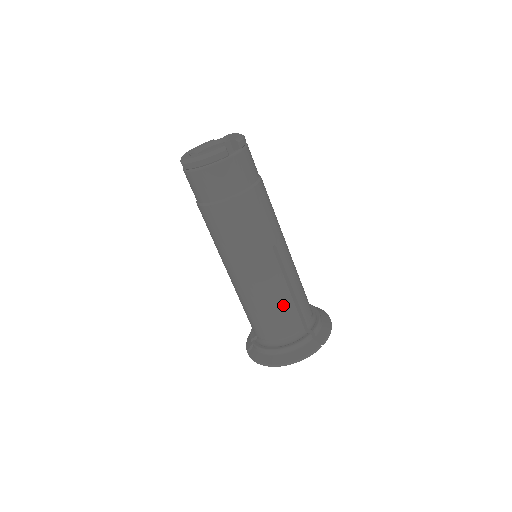
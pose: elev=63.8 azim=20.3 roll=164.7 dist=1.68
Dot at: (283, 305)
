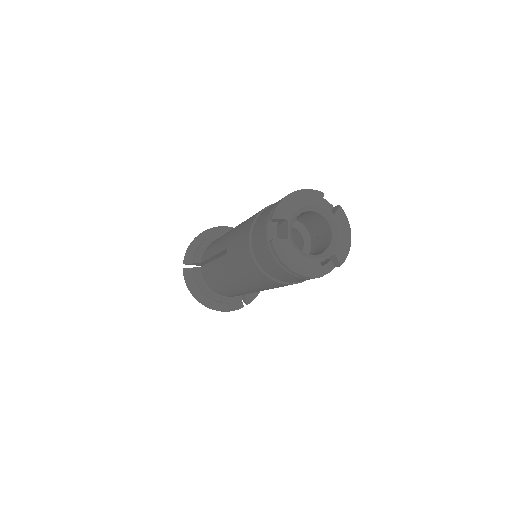
Dot at: (243, 294)
